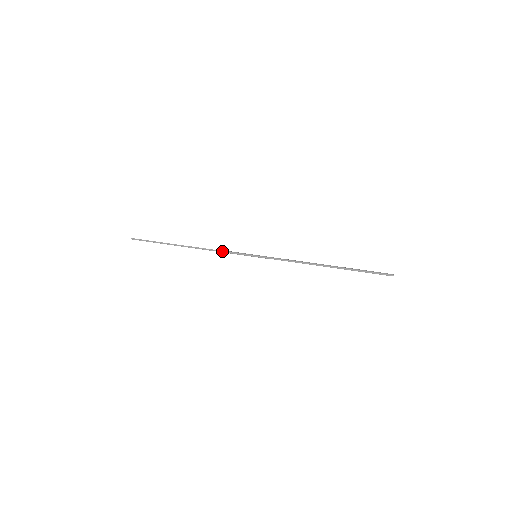
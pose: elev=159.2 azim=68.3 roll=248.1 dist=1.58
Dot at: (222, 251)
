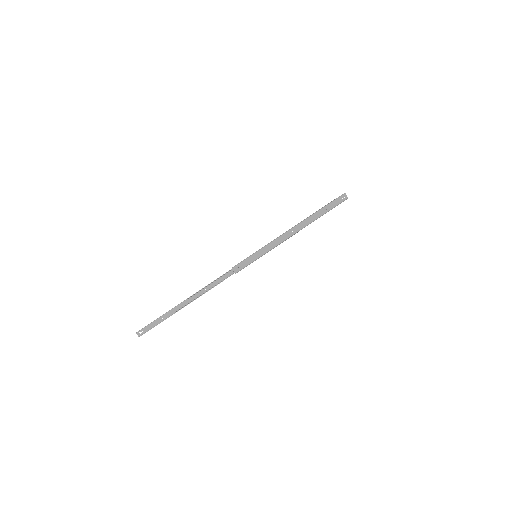
Dot at: occluded
